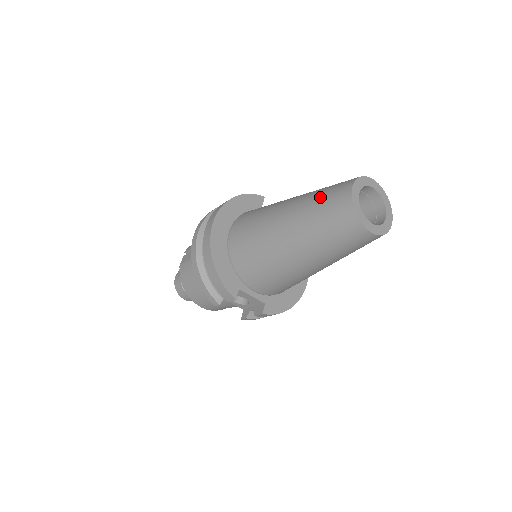
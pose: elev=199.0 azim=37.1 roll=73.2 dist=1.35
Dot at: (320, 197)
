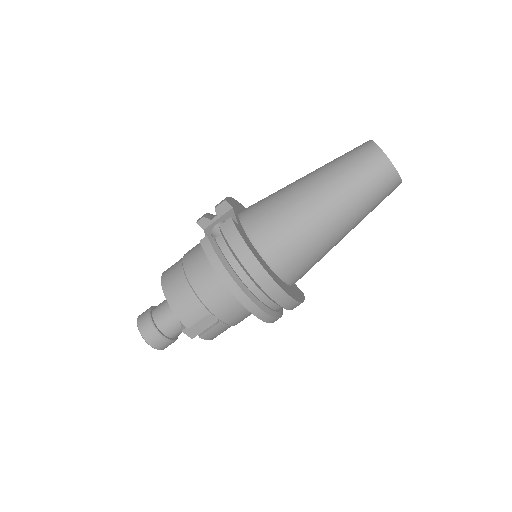
Dot at: occluded
